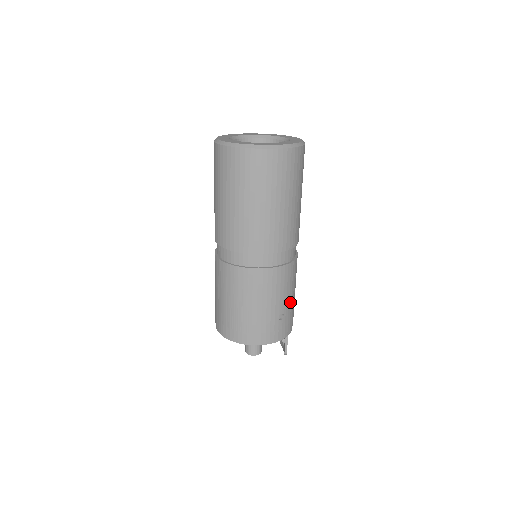
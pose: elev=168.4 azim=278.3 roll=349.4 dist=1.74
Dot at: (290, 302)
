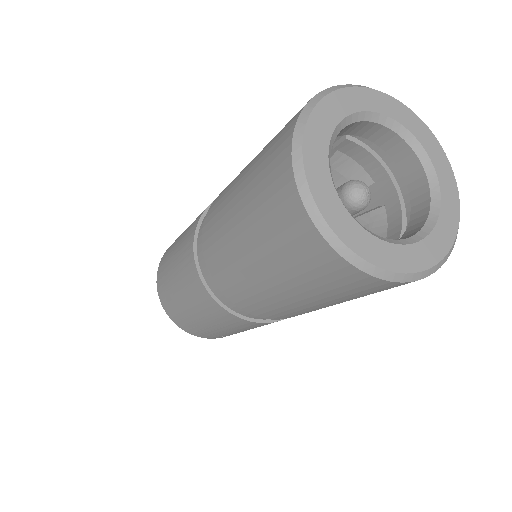
Dot at: occluded
